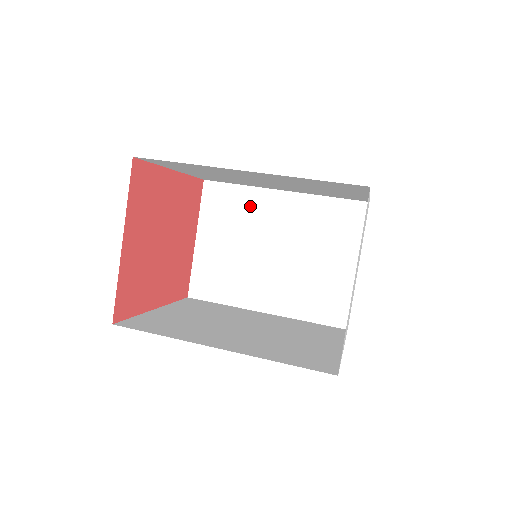
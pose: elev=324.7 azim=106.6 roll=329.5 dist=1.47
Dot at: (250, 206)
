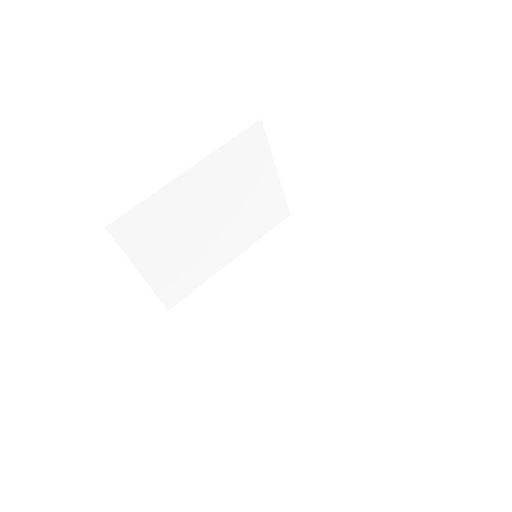
Dot at: (168, 207)
